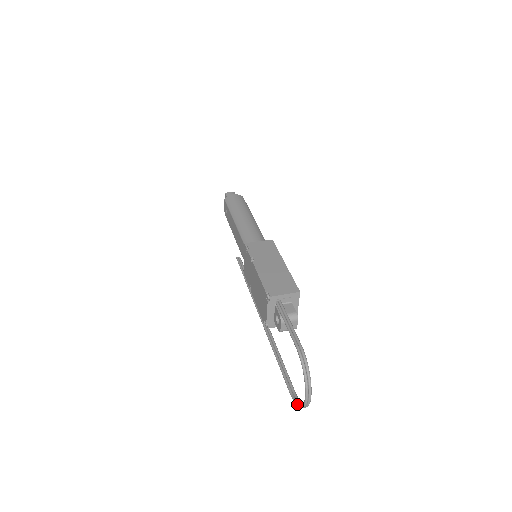
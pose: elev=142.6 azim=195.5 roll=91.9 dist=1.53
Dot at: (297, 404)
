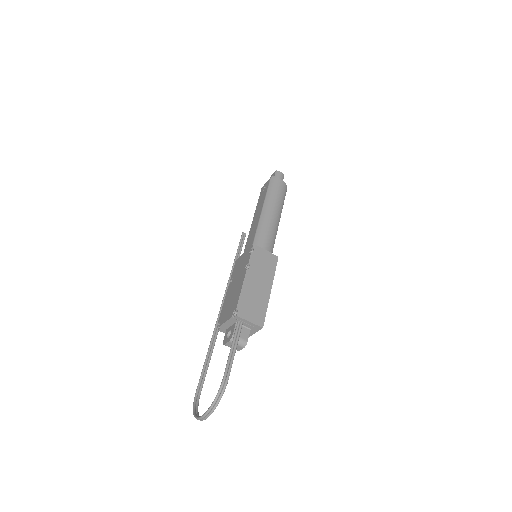
Dot at: (194, 408)
